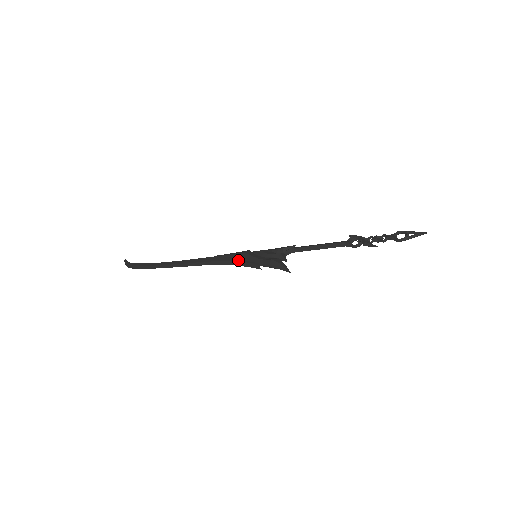
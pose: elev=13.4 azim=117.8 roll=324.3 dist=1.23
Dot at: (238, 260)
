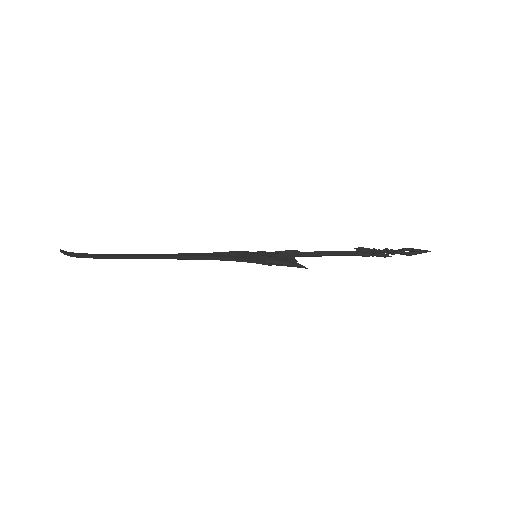
Dot at: (236, 256)
